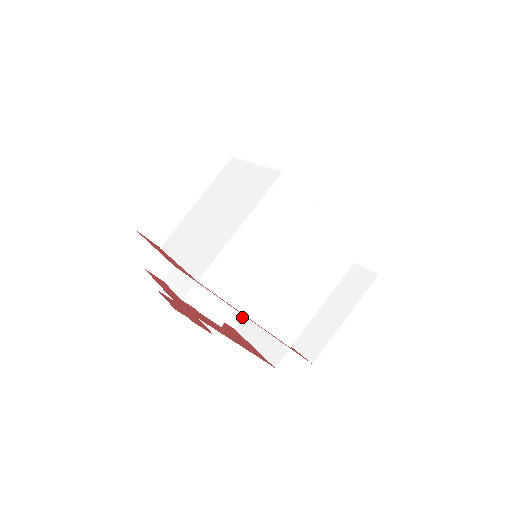
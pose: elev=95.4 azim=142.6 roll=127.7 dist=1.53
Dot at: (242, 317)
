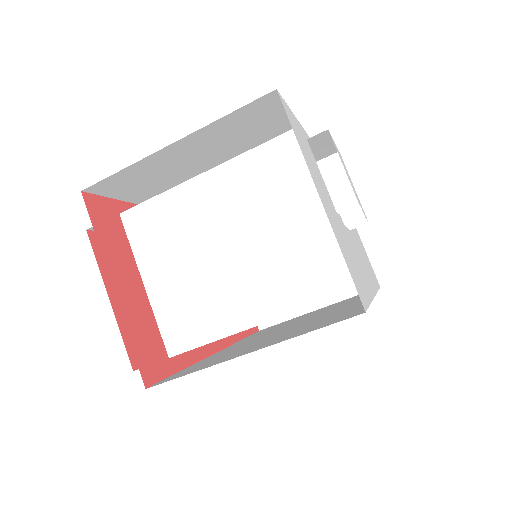
Dot at: occluded
